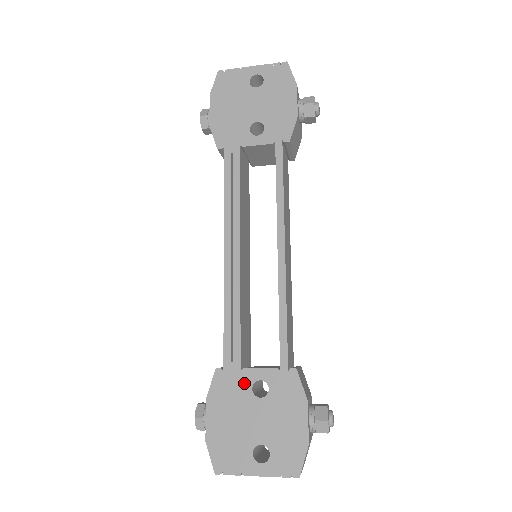
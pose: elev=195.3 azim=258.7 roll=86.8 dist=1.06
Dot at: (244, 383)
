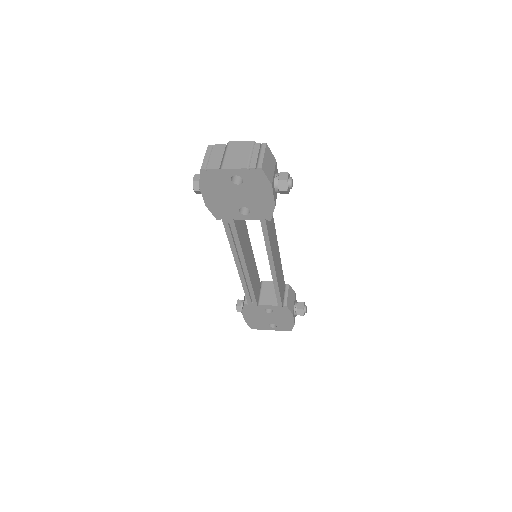
Dot at: (260, 309)
